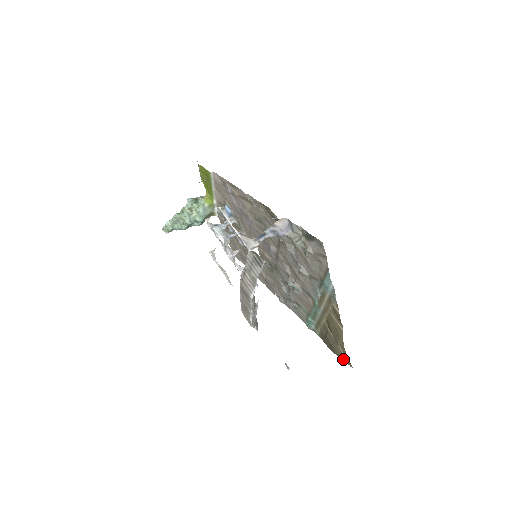
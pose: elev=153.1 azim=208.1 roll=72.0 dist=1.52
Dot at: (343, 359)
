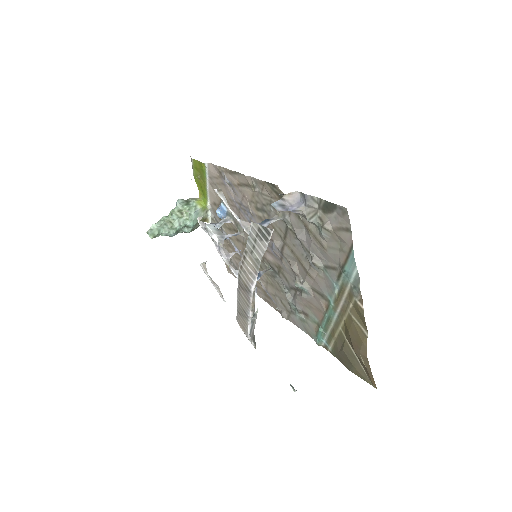
Dot at: (364, 378)
